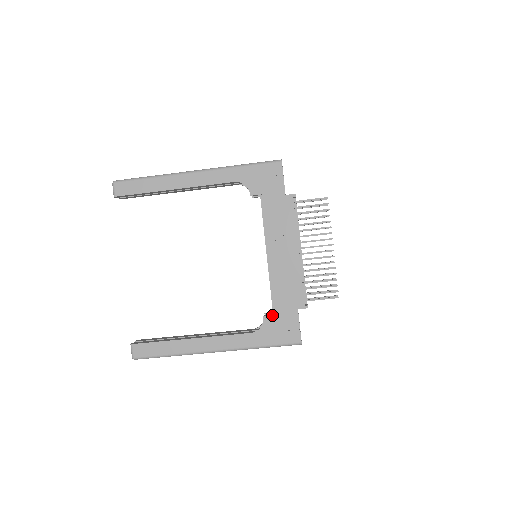
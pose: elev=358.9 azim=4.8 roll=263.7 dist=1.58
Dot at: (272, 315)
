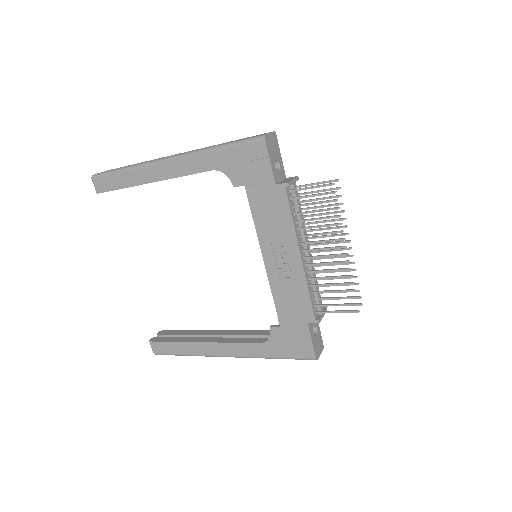
Dot at: (279, 327)
